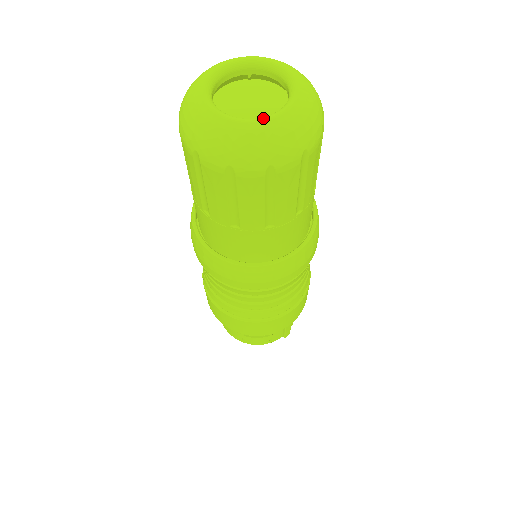
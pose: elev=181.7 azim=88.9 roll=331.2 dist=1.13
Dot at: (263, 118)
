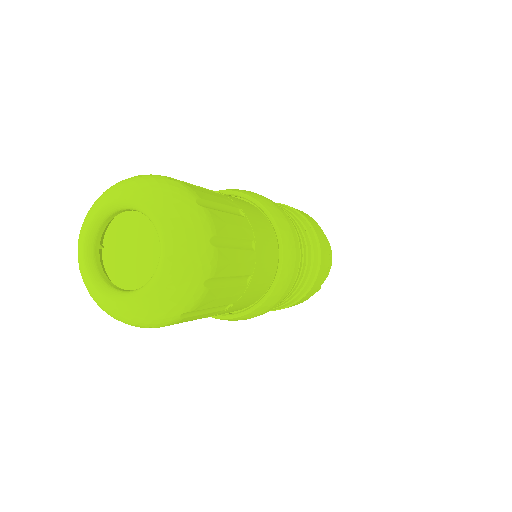
Dot at: (127, 297)
